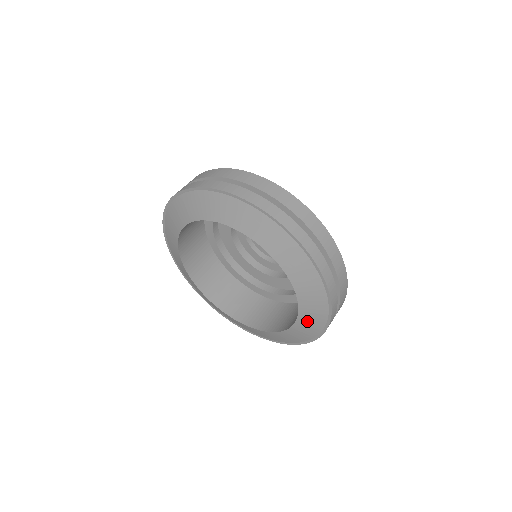
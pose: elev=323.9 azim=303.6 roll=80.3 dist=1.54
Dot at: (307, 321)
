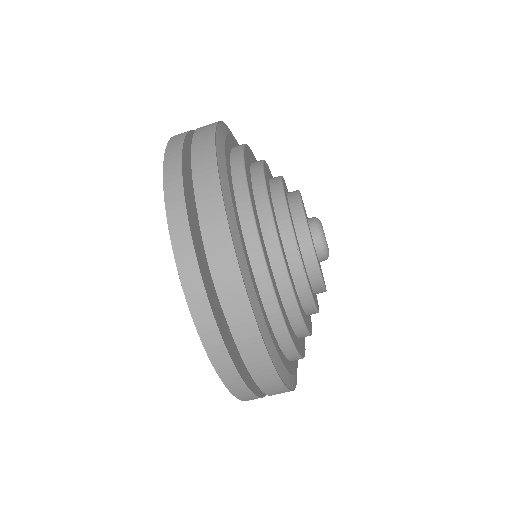
Dot at: occluded
